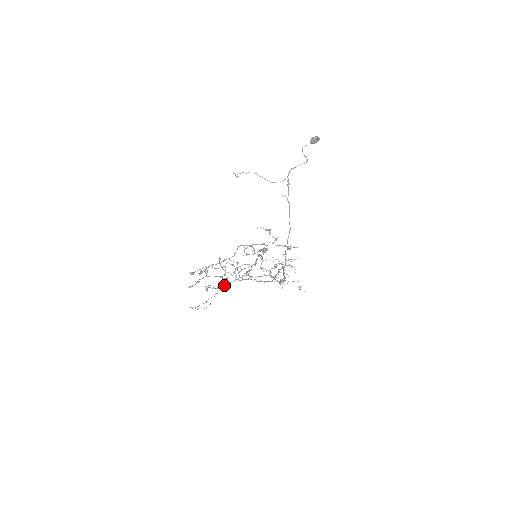
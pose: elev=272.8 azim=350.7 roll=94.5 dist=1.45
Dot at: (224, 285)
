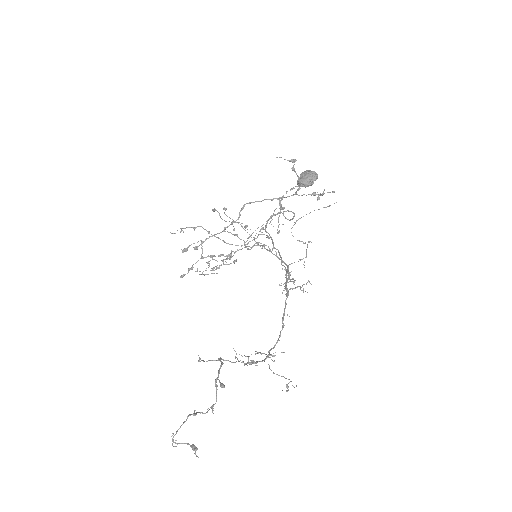
Dot at: (229, 258)
